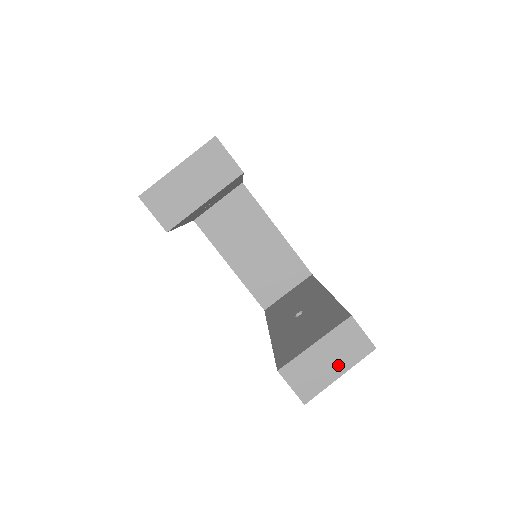
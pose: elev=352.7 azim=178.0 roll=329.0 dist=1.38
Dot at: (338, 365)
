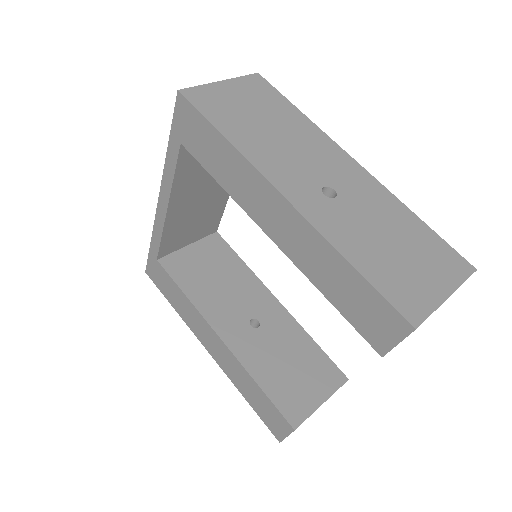
Dot at: occluded
